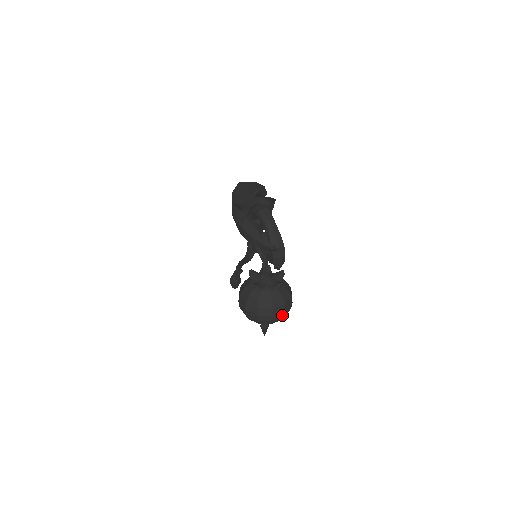
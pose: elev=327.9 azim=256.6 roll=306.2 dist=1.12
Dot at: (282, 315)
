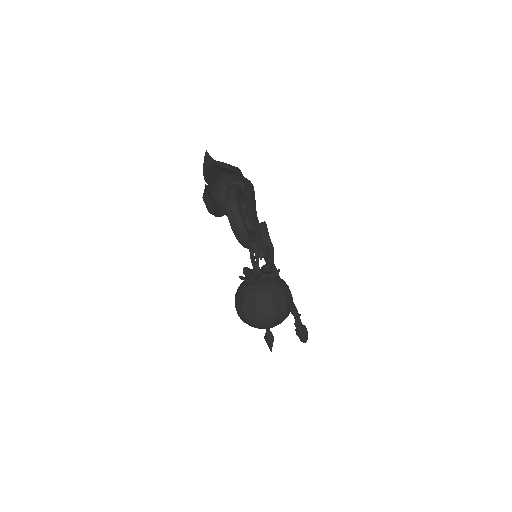
Dot at: (271, 314)
